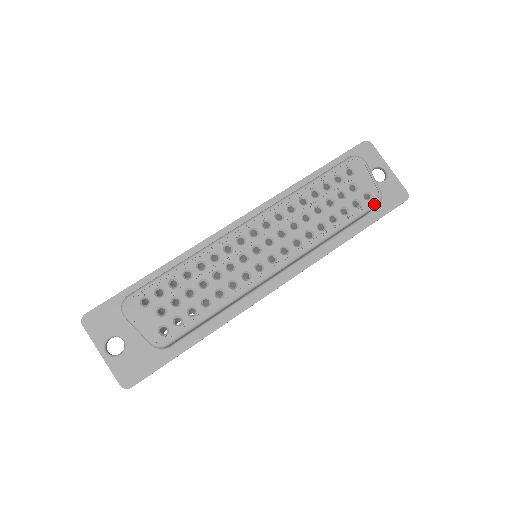
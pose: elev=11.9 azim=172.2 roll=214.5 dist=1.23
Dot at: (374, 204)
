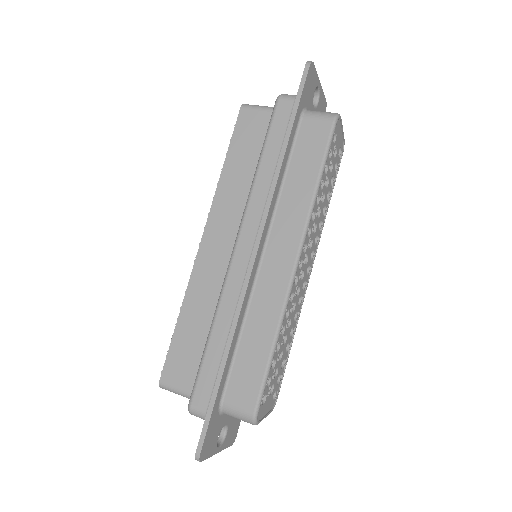
Dot at: occluded
